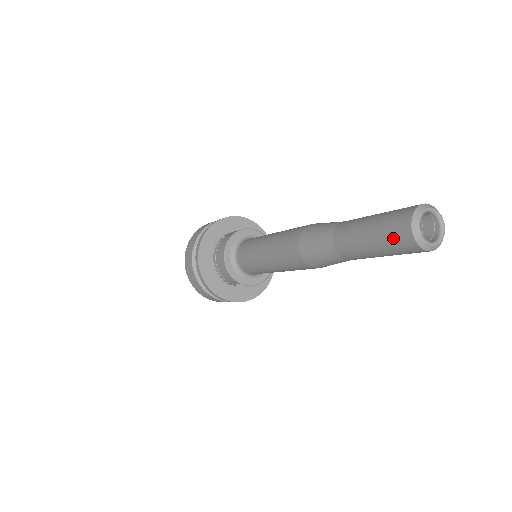
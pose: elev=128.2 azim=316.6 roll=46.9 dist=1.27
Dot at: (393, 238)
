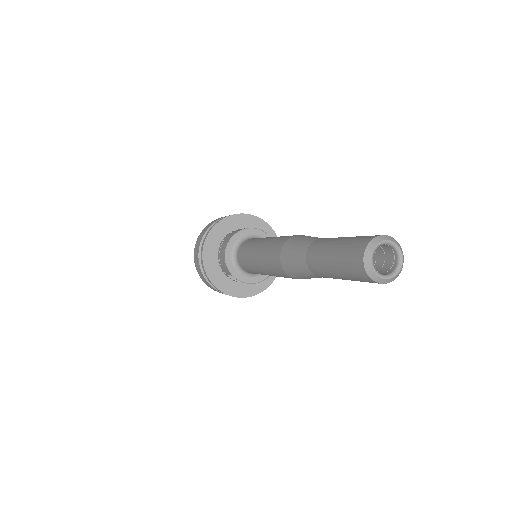
Dot at: (349, 257)
